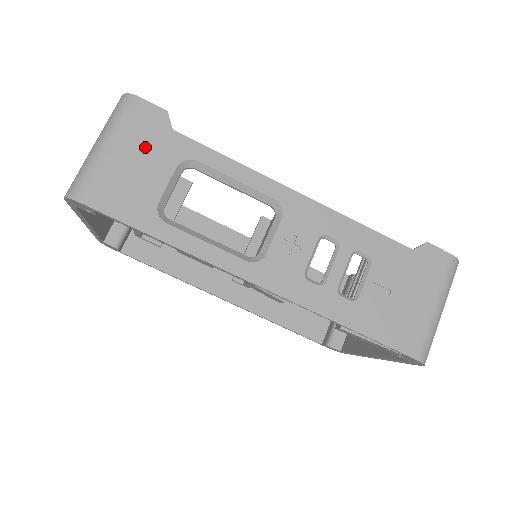
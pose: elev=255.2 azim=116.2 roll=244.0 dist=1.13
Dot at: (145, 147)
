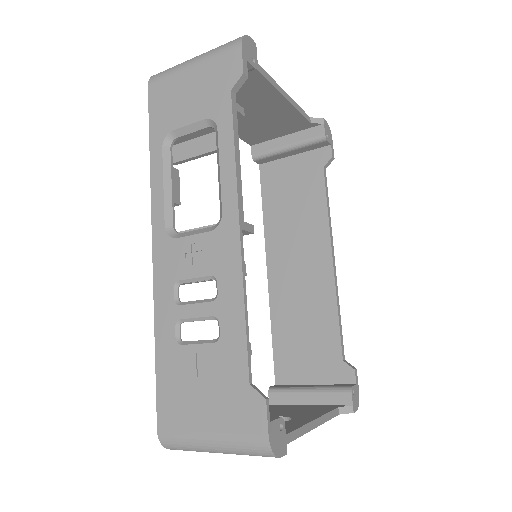
Dot at: (206, 86)
